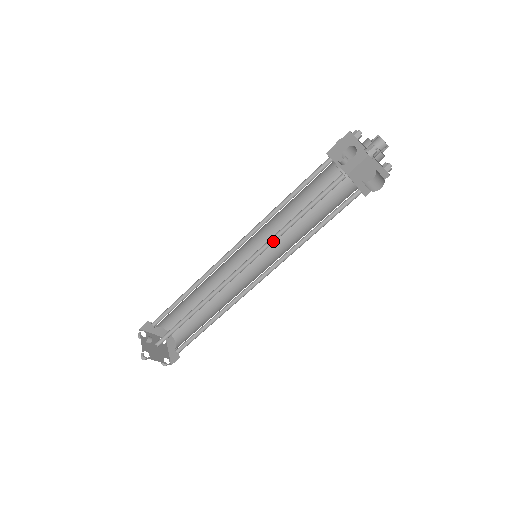
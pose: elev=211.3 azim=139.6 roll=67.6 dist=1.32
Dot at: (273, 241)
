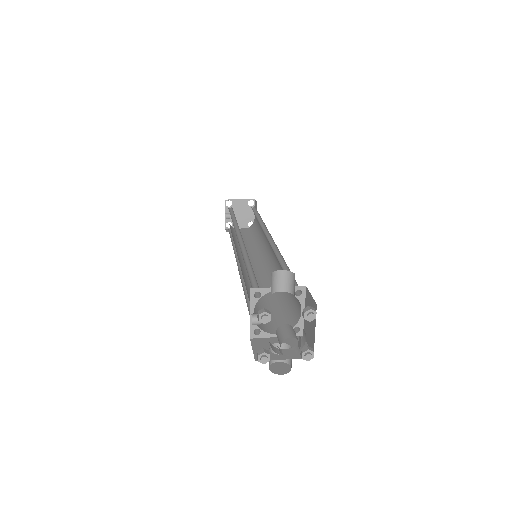
Dot at: (246, 281)
